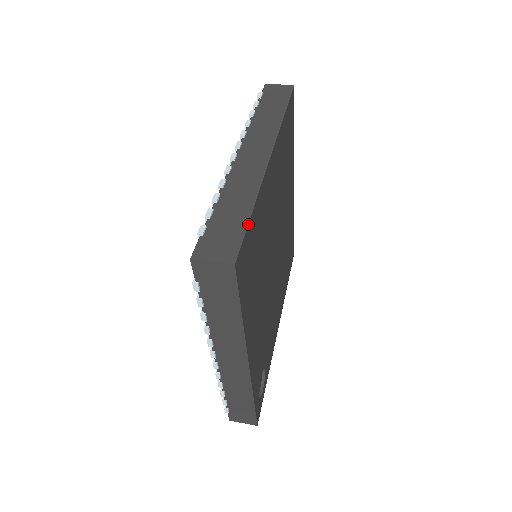
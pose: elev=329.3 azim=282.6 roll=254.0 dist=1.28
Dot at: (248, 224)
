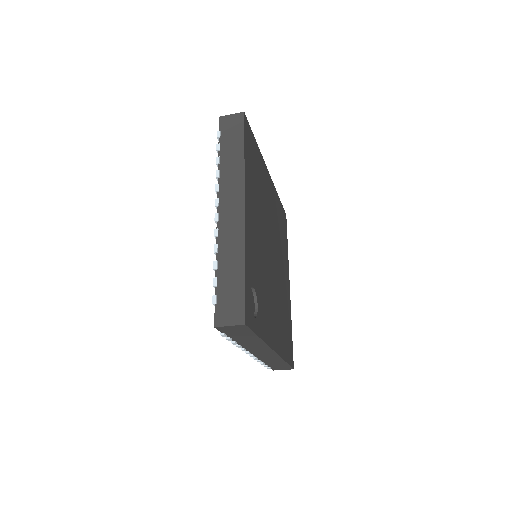
Dot at: (253, 134)
